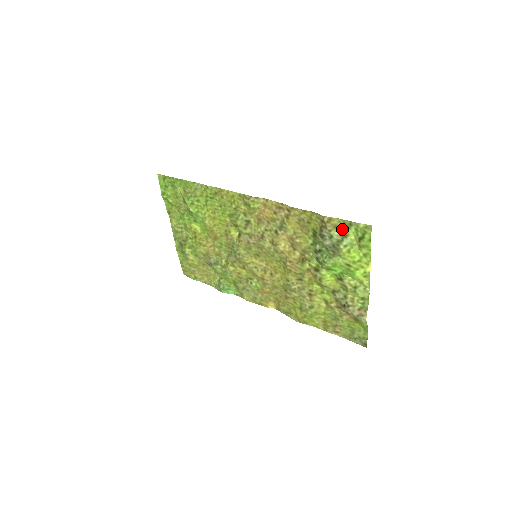
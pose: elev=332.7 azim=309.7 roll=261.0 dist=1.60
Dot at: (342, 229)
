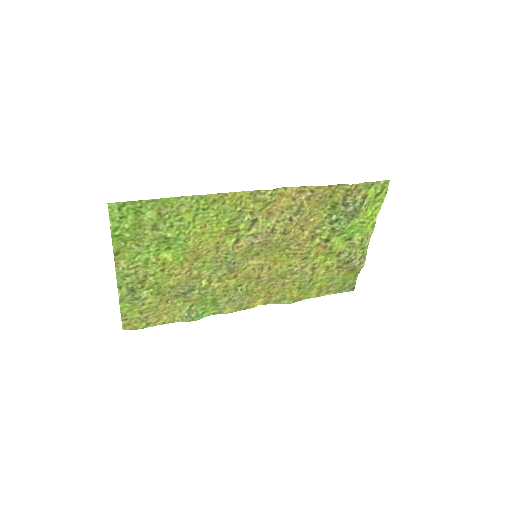
Dot at: (364, 192)
